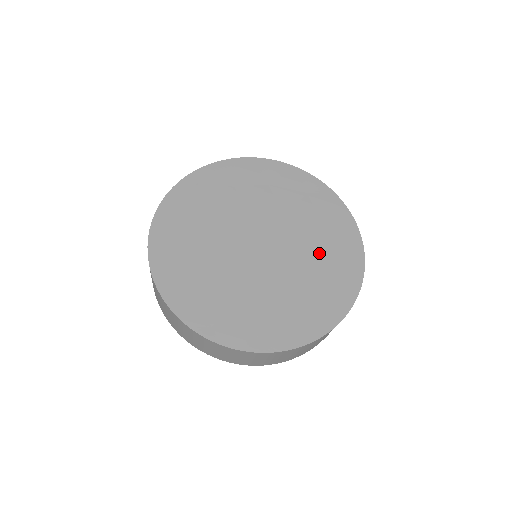
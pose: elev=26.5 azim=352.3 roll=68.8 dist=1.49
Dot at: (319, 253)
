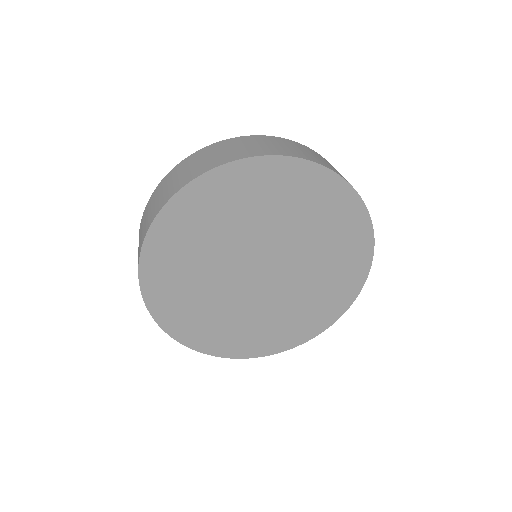
Dot at: (321, 238)
